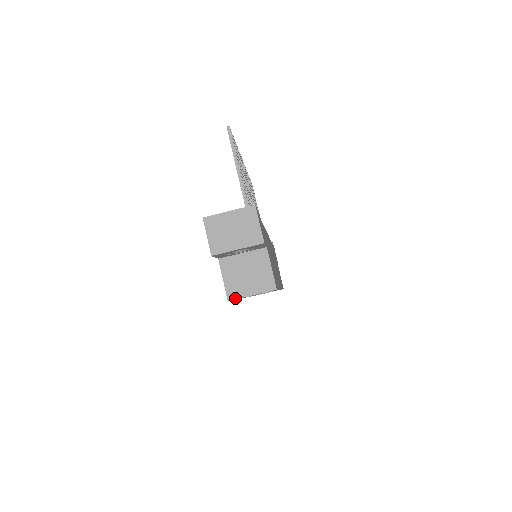
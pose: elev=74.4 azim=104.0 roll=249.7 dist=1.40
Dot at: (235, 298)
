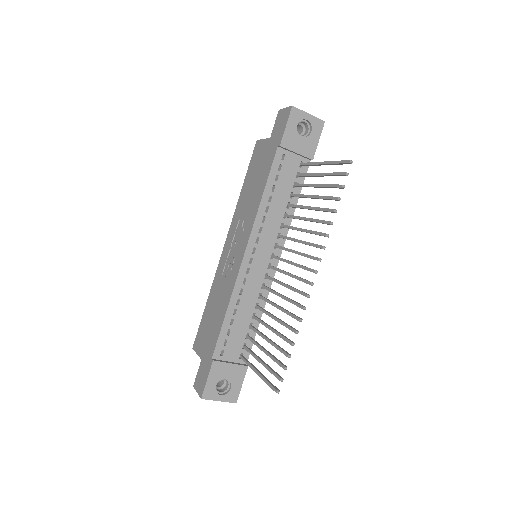
Dot at: occluded
